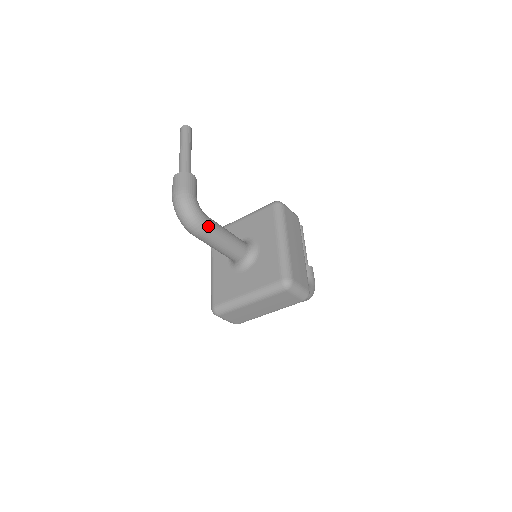
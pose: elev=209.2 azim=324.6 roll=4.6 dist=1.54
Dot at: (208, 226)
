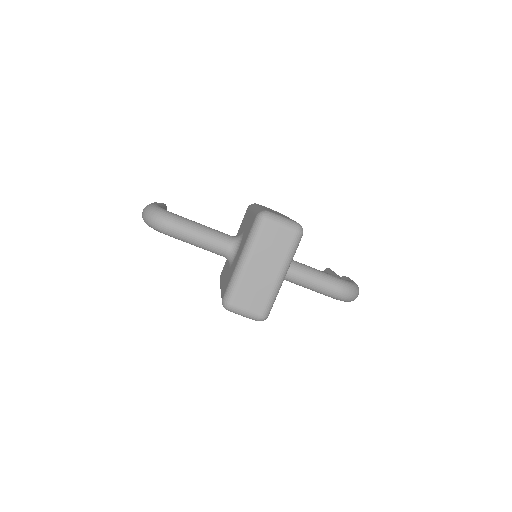
Dot at: (175, 216)
